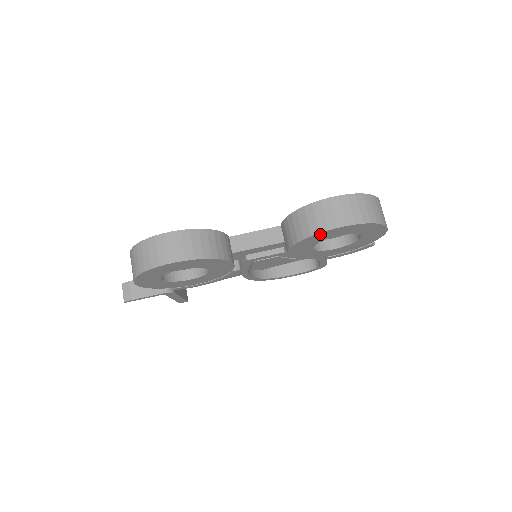
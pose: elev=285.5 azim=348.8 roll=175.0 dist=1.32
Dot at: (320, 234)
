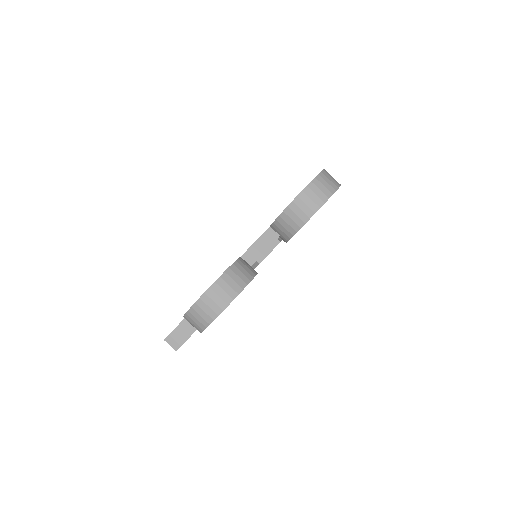
Dot at: occluded
